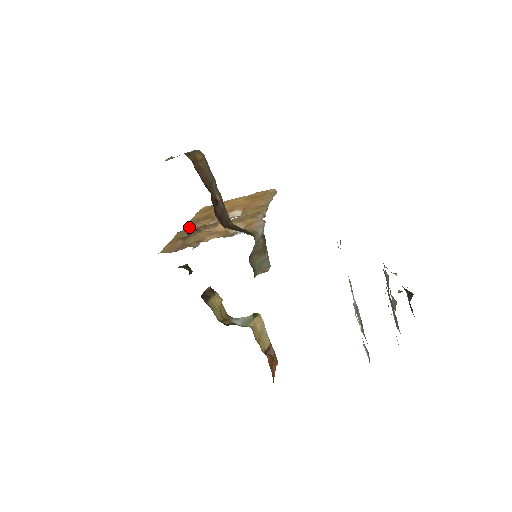
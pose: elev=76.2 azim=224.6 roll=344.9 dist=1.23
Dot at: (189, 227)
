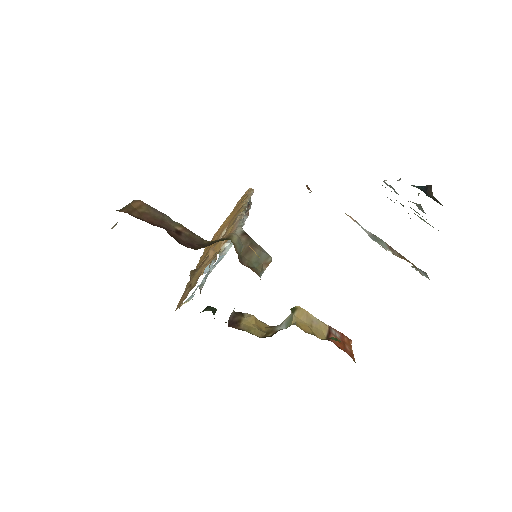
Dot at: occluded
